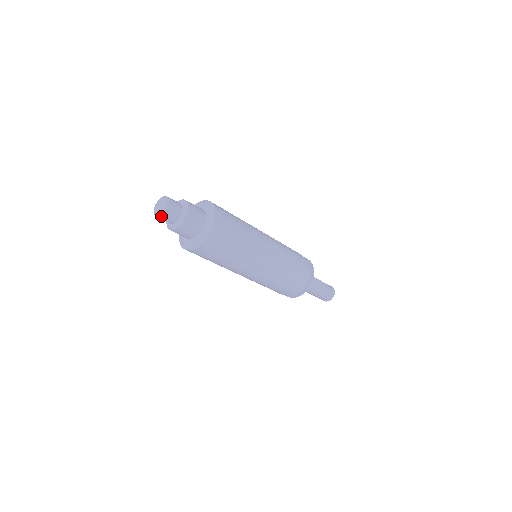
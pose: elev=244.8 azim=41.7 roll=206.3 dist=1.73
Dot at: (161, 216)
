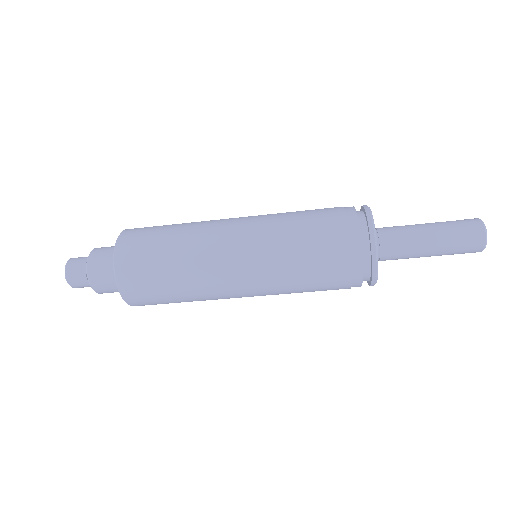
Dot at: (67, 277)
